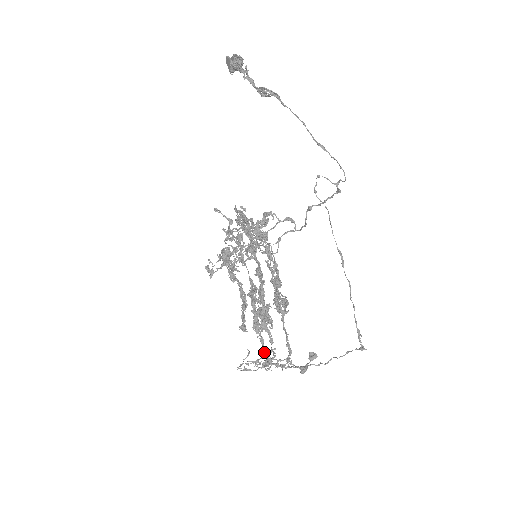
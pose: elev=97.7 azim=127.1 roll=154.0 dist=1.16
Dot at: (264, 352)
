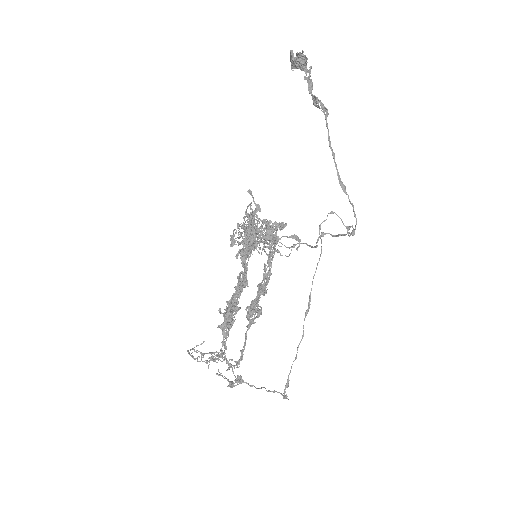
Dot at: occluded
